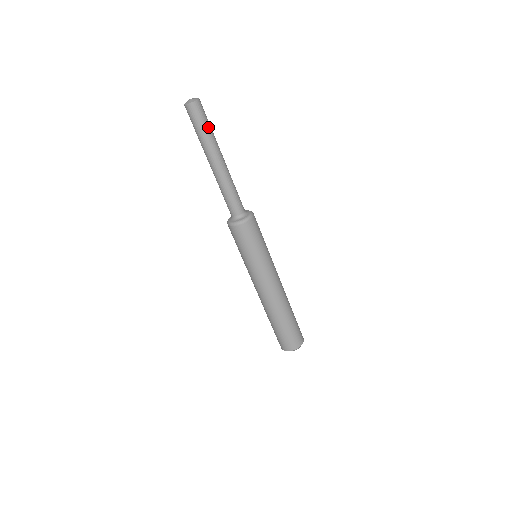
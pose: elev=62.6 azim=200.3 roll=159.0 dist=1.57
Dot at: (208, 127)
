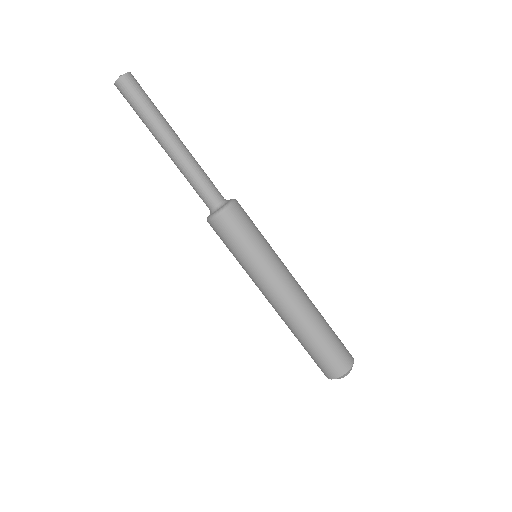
Dot at: (146, 104)
